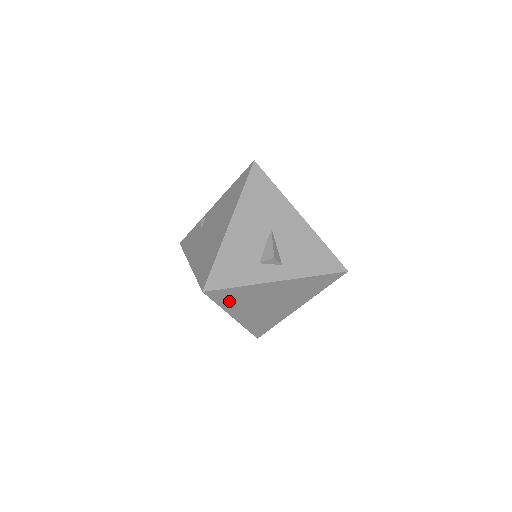
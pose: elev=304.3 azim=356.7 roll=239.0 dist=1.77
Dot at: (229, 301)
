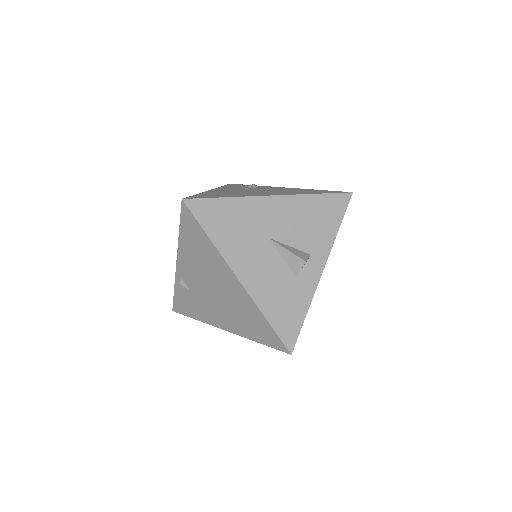
Dot at: occluded
